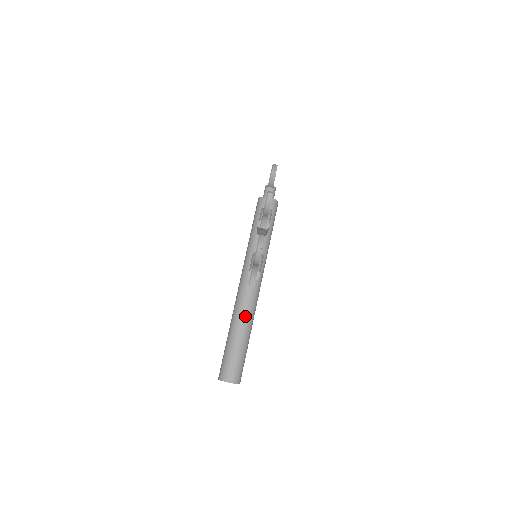
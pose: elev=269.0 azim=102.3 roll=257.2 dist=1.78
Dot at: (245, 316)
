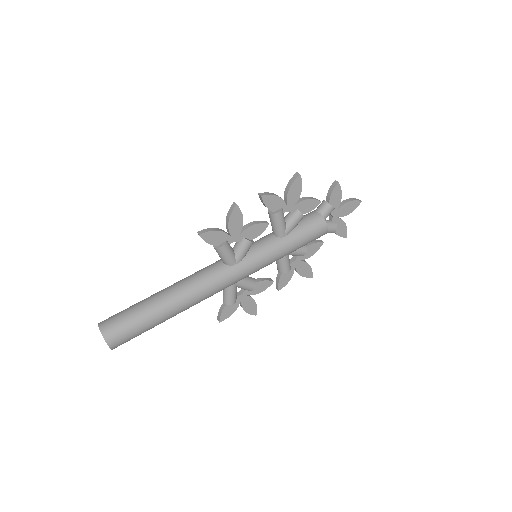
Dot at: (181, 285)
